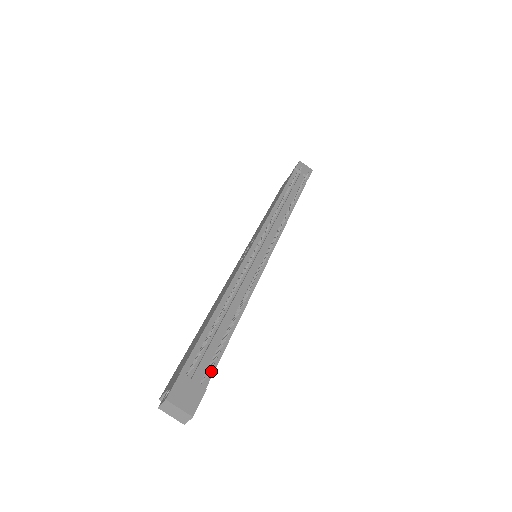
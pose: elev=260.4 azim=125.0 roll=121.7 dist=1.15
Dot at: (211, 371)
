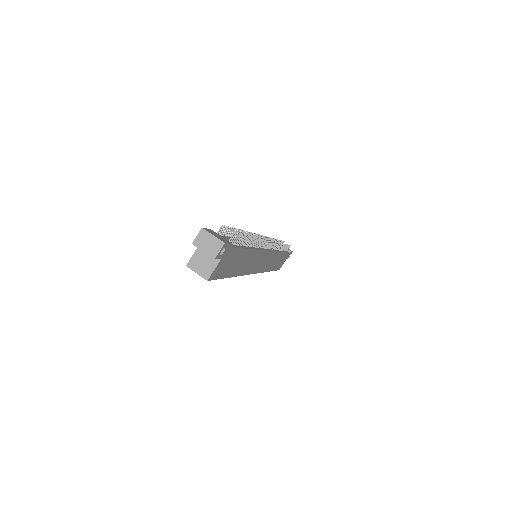
Dot at: (234, 246)
